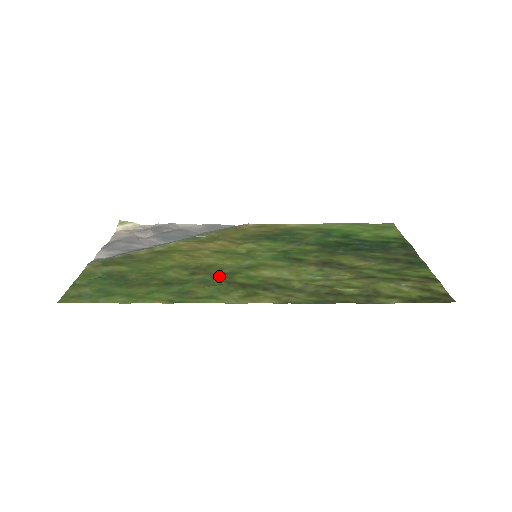
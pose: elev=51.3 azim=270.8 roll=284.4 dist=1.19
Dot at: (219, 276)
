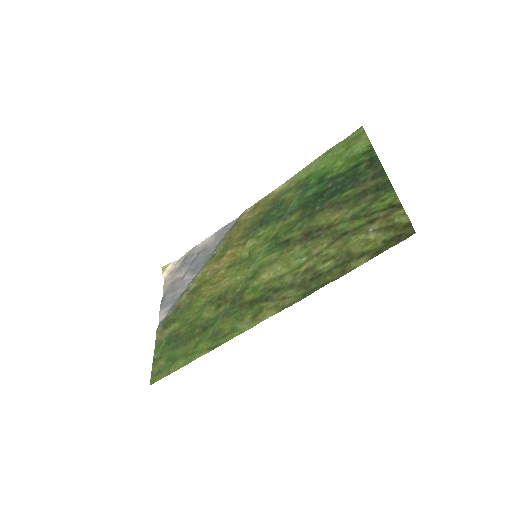
Dot at: (234, 301)
